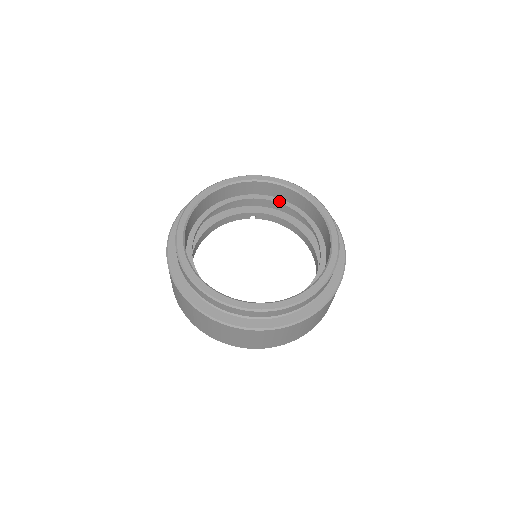
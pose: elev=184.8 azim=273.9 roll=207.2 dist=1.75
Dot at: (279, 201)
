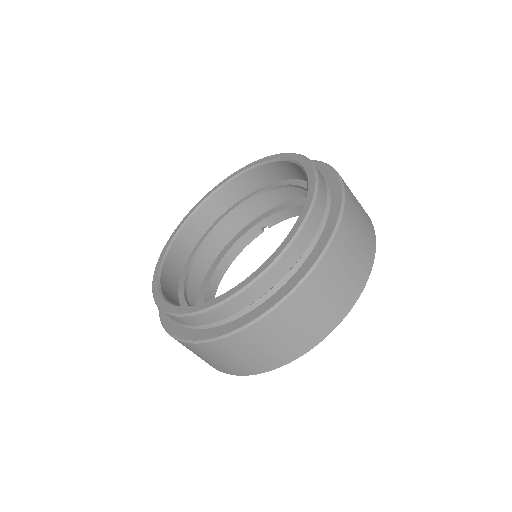
Dot at: (264, 188)
